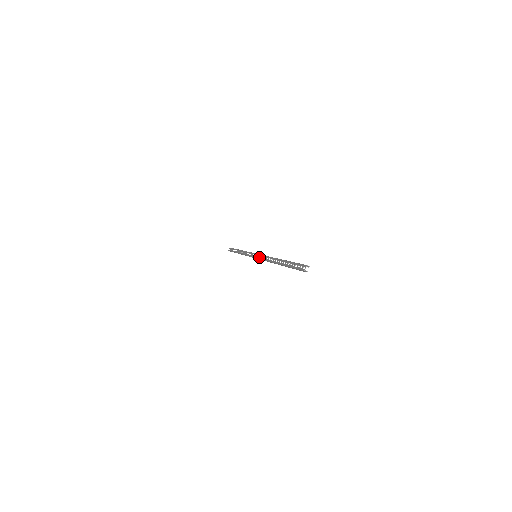
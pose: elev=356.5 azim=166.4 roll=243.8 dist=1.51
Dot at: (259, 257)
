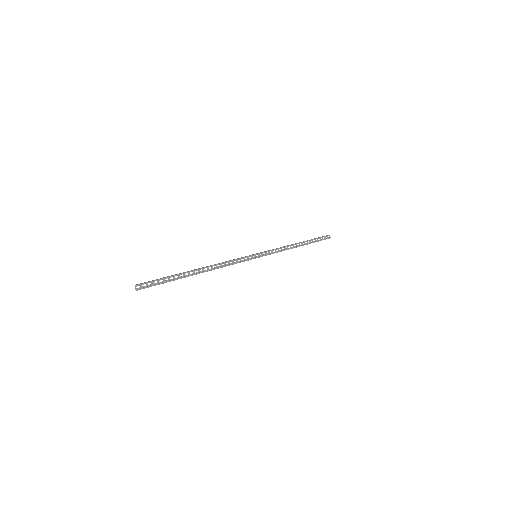
Dot at: (242, 260)
